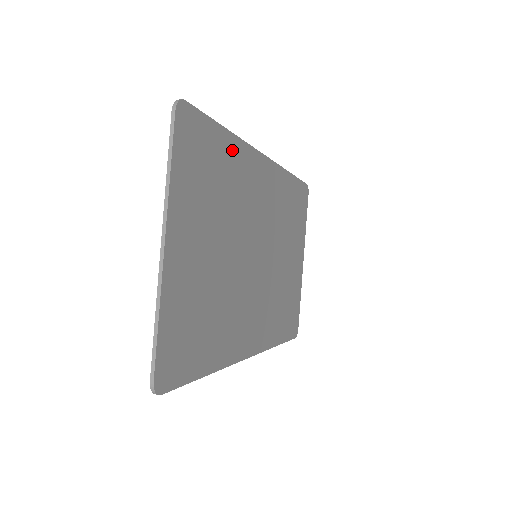
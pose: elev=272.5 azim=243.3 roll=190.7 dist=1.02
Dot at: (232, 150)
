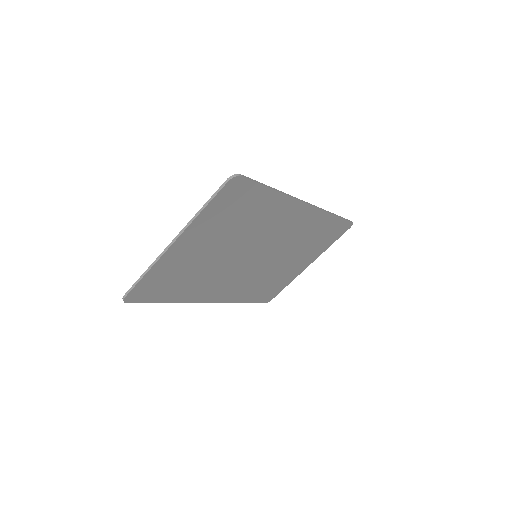
Dot at: (272, 201)
